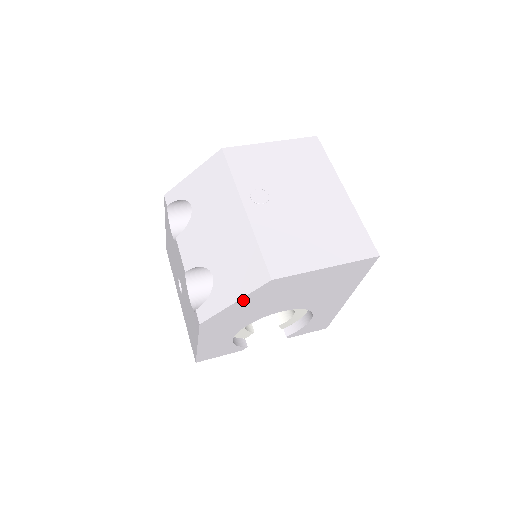
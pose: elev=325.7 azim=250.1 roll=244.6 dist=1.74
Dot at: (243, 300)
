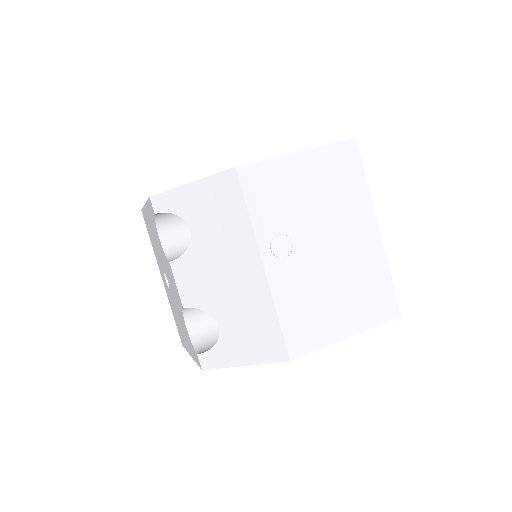
Dot at: occluded
